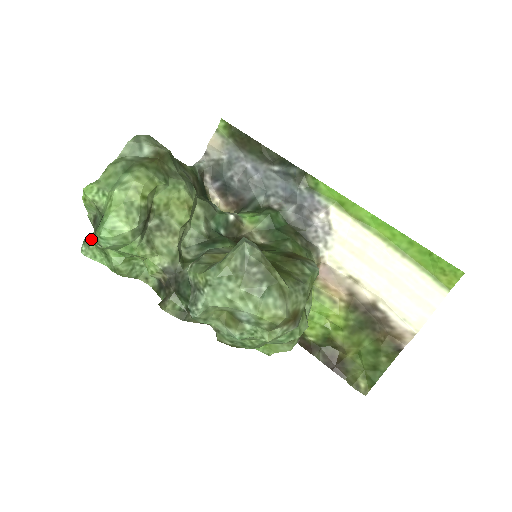
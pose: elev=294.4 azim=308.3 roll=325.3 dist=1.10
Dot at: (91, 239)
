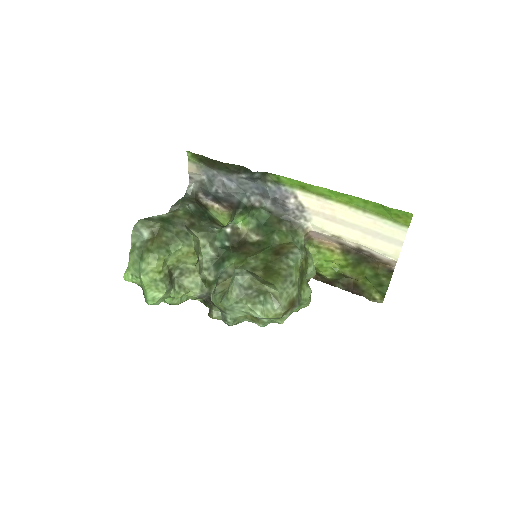
Dot at: occluded
